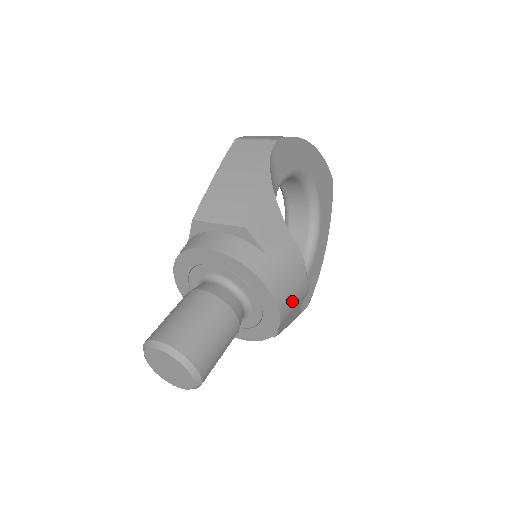
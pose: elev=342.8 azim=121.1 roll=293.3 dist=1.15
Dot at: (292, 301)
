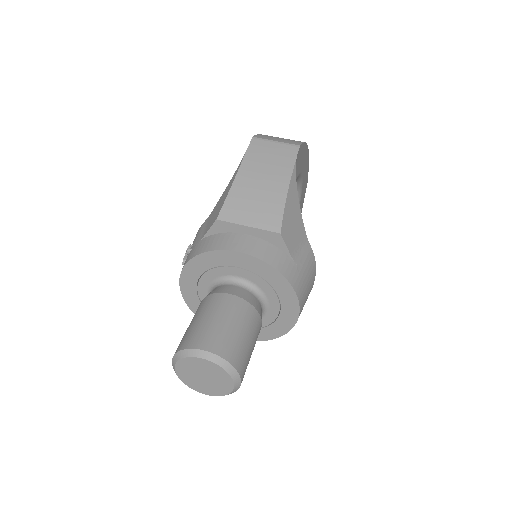
Dot at: (304, 304)
